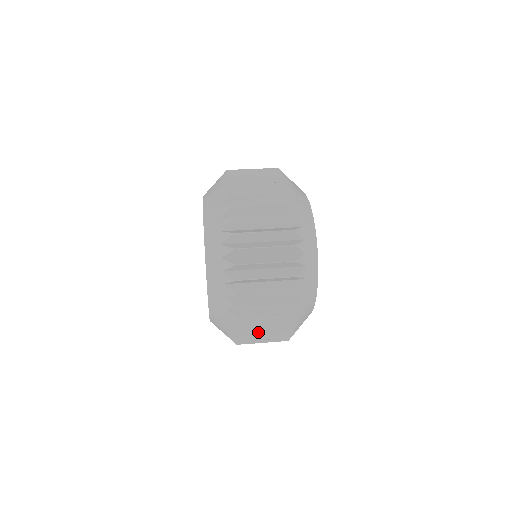
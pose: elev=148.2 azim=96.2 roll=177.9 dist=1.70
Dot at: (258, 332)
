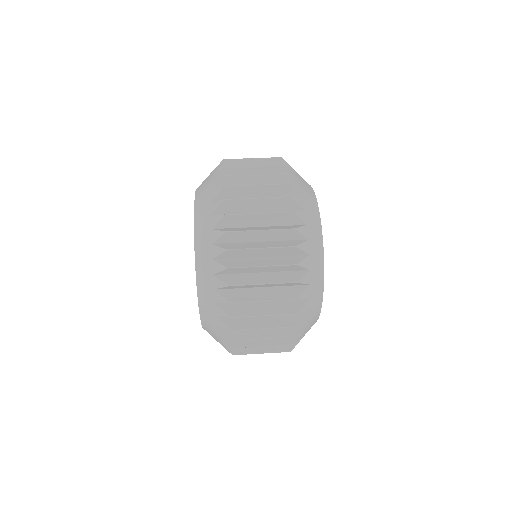
Dot at: (255, 335)
